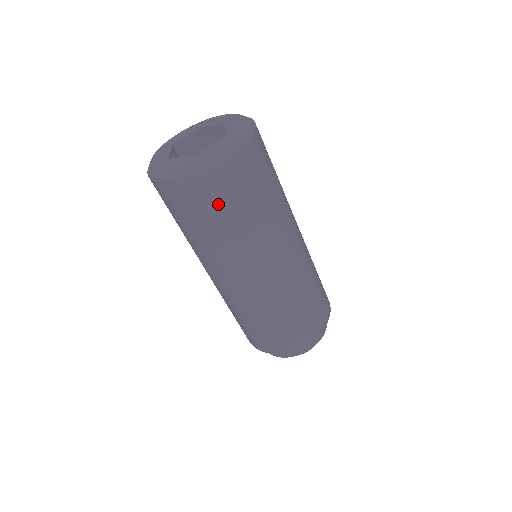
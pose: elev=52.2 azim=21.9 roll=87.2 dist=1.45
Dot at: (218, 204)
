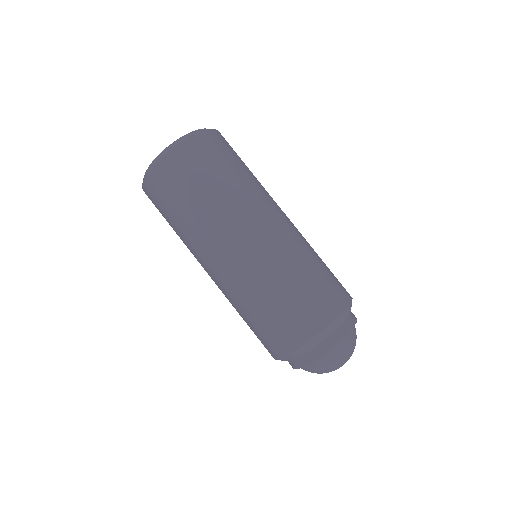
Dot at: (189, 175)
